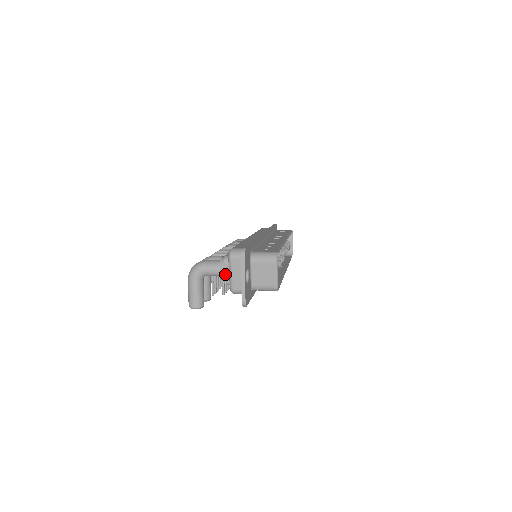
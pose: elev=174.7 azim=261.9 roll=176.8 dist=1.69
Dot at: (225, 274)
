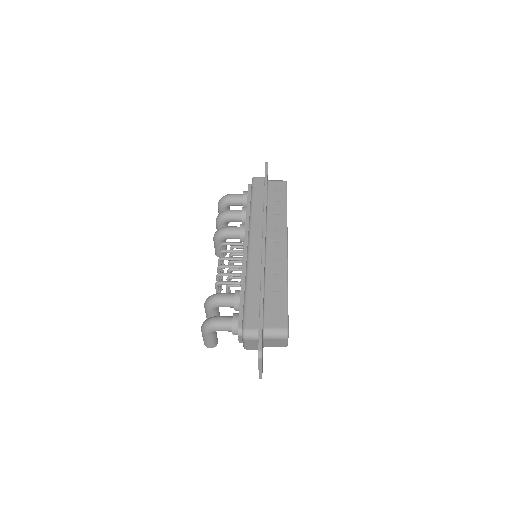
Dot at: (238, 340)
